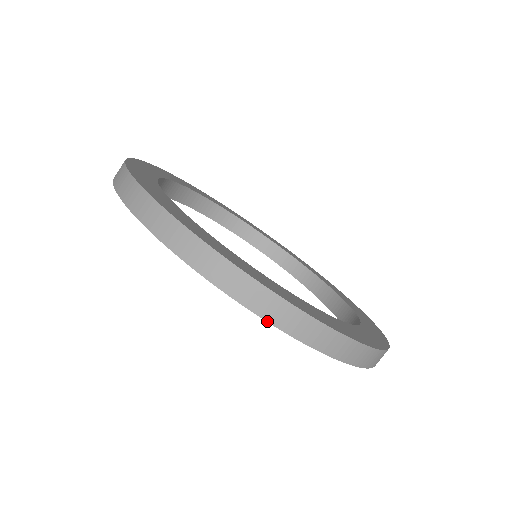
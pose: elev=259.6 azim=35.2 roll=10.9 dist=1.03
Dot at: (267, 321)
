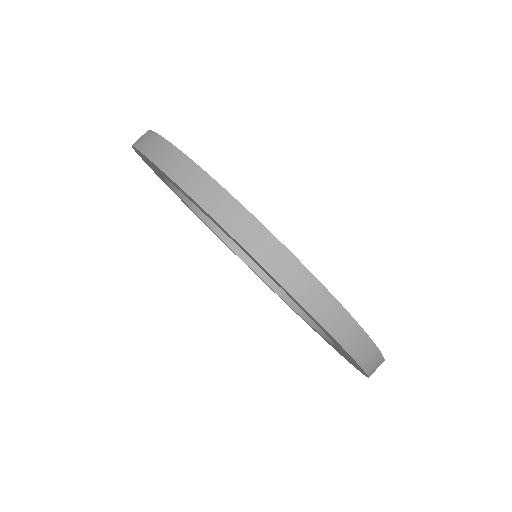
Dot at: (141, 152)
